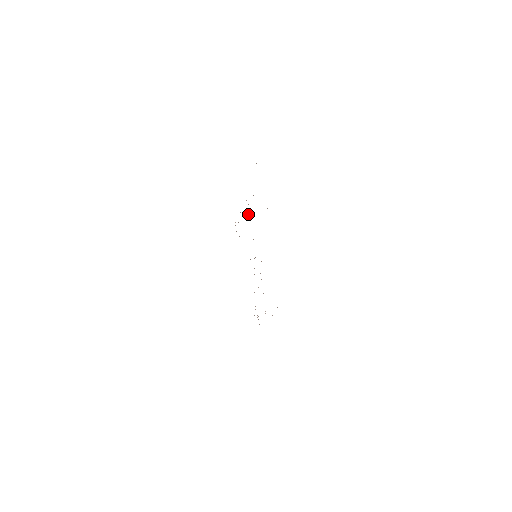
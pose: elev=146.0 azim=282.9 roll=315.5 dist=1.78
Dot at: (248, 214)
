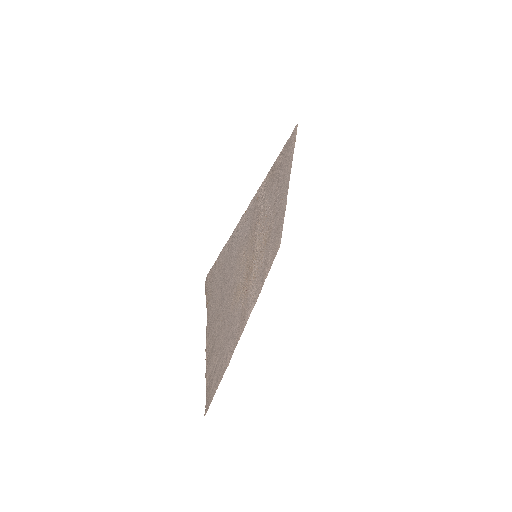
Dot at: (261, 205)
